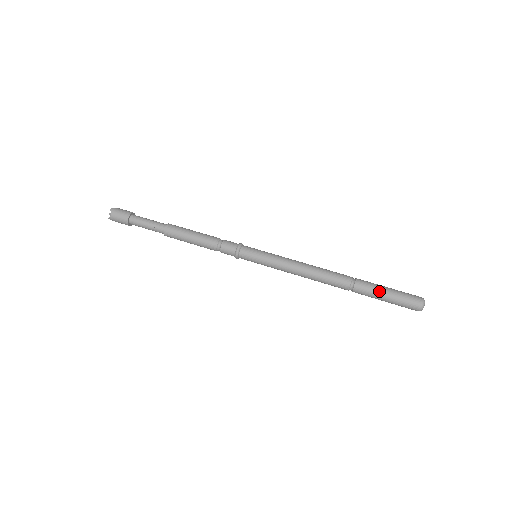
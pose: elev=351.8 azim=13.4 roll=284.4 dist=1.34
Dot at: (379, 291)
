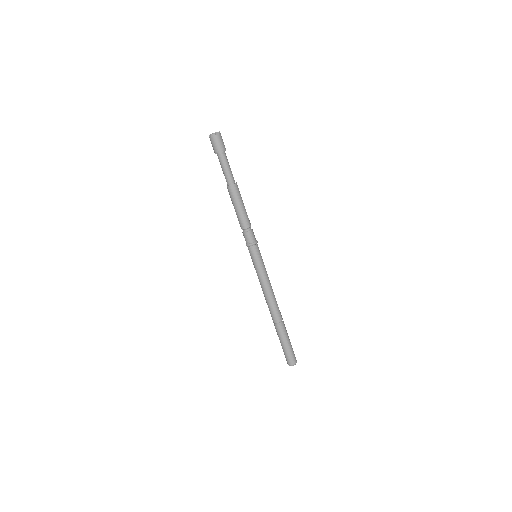
Dot at: (281, 340)
